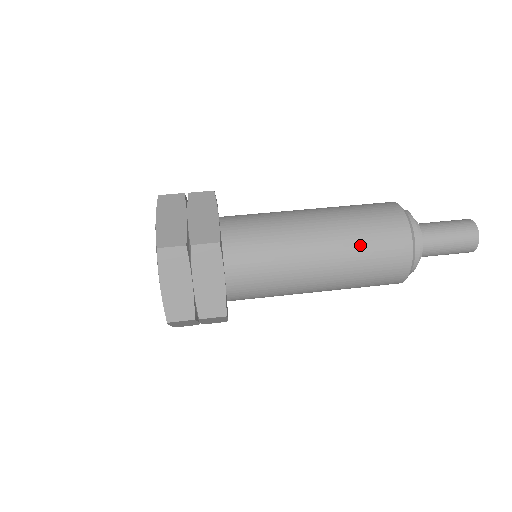
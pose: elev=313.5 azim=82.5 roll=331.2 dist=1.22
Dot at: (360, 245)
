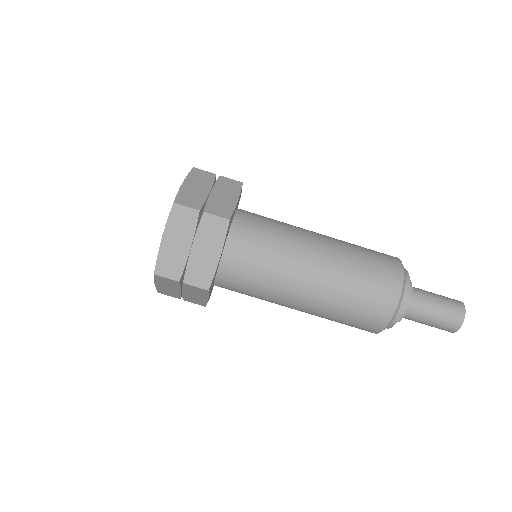
Dot at: occluded
